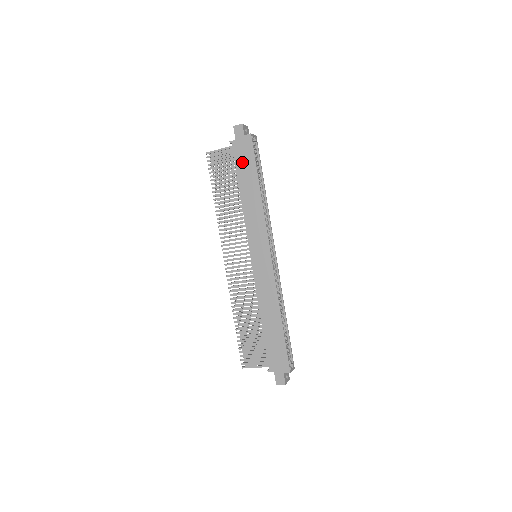
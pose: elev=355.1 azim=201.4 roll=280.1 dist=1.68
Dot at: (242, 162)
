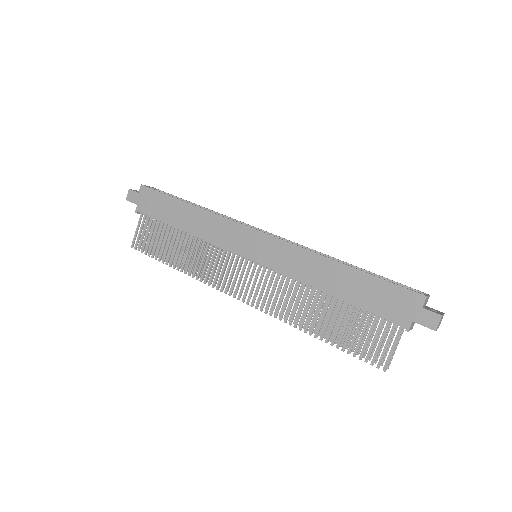
Dot at: (158, 210)
